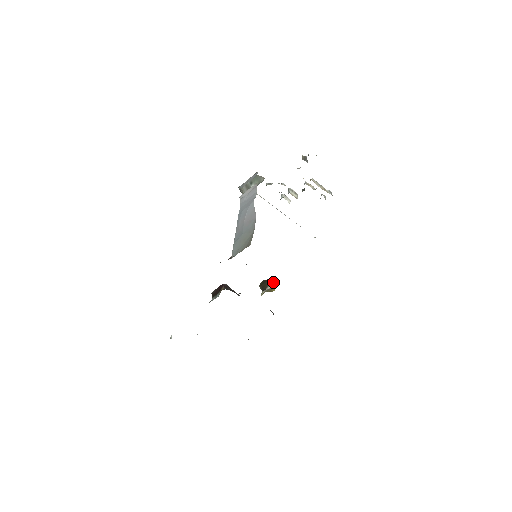
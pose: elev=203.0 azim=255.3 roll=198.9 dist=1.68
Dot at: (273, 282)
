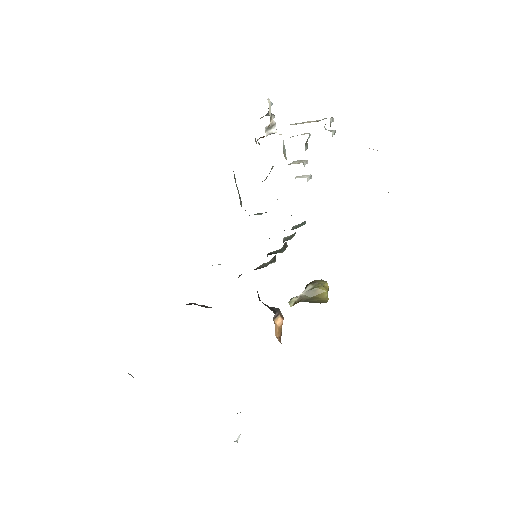
Dot at: (319, 281)
